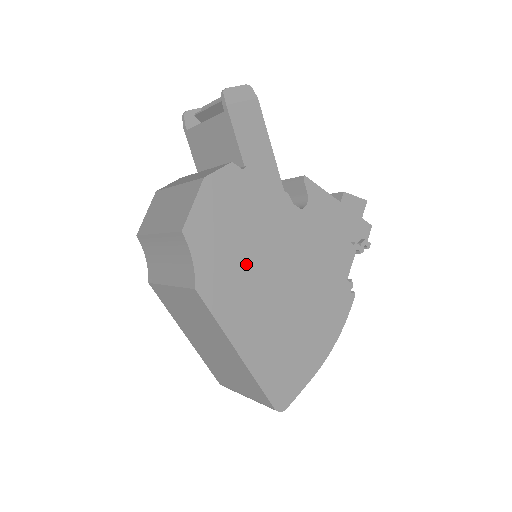
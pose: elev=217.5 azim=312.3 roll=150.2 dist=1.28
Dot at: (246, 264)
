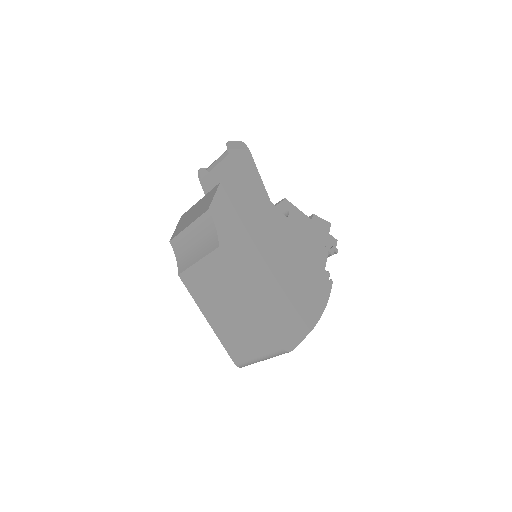
Dot at: (251, 240)
